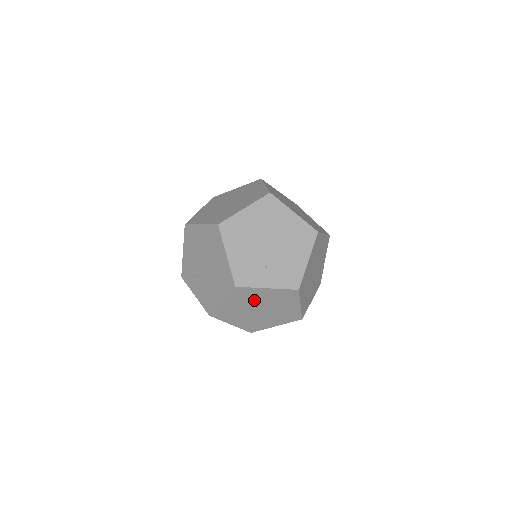
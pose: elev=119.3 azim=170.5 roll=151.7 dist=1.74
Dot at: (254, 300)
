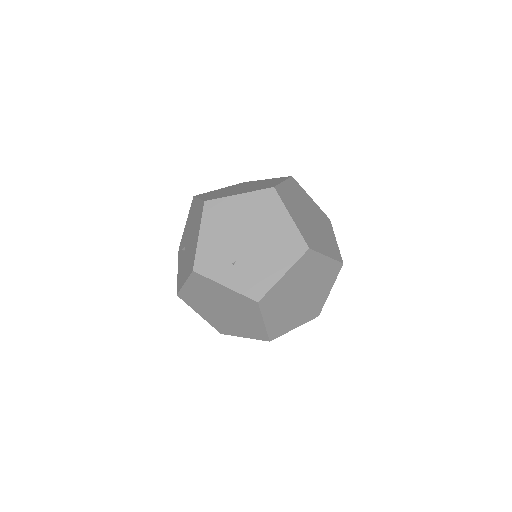
Dot at: (215, 295)
